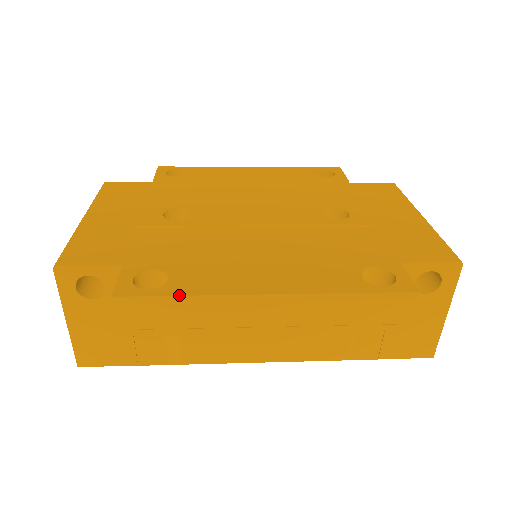
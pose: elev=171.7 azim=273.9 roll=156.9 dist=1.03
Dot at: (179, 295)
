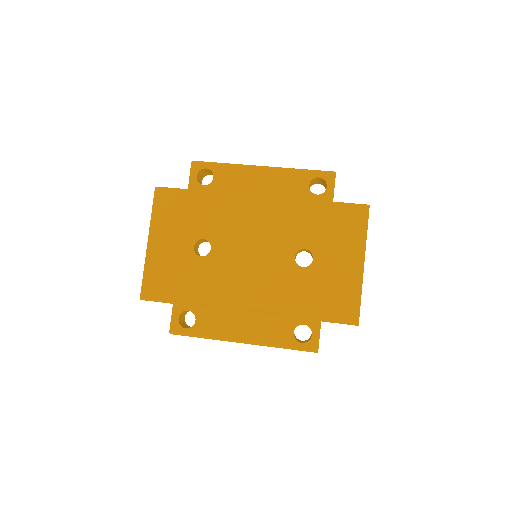
Dot at: (200, 335)
